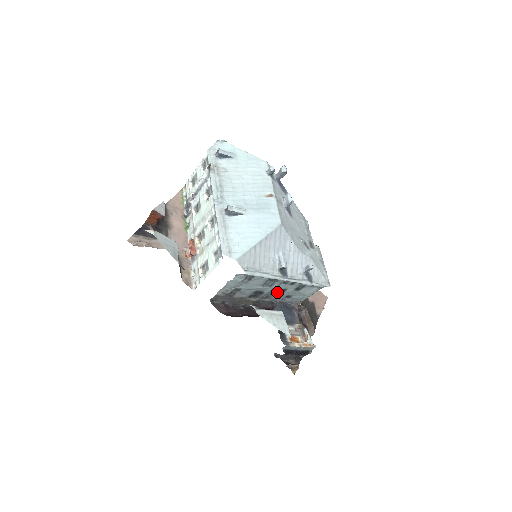
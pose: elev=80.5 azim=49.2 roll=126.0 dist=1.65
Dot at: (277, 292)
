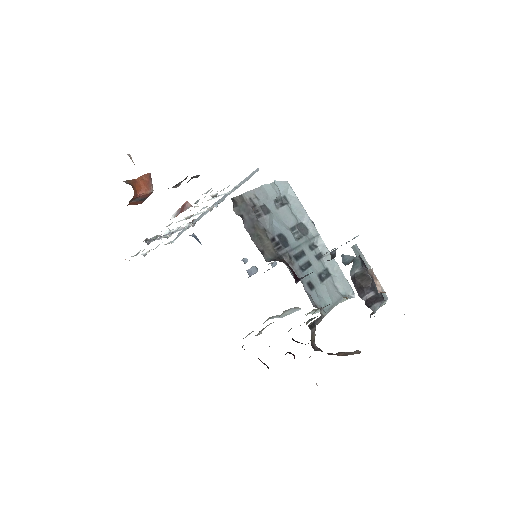
Dot at: (301, 261)
